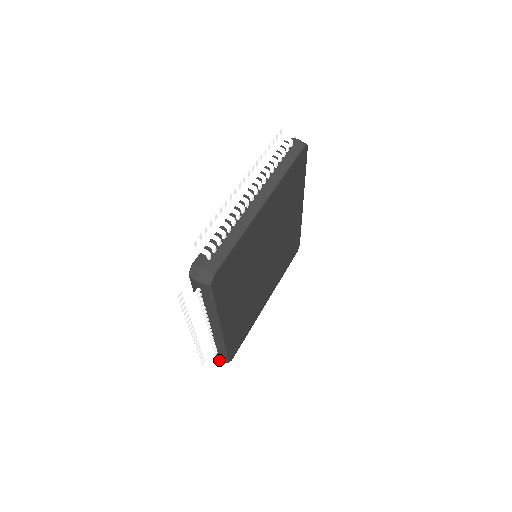
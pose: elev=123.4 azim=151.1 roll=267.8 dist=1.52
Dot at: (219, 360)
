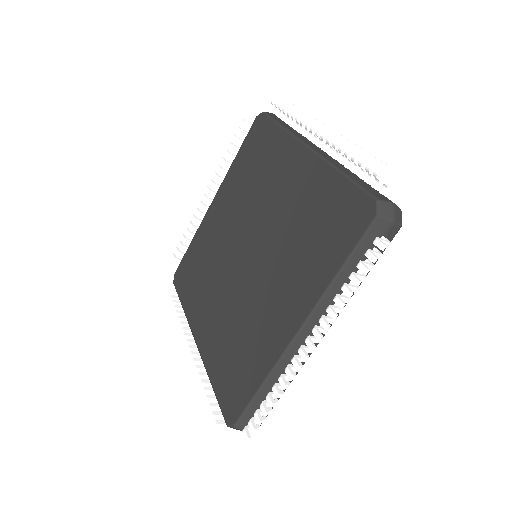
Dot at: occluded
